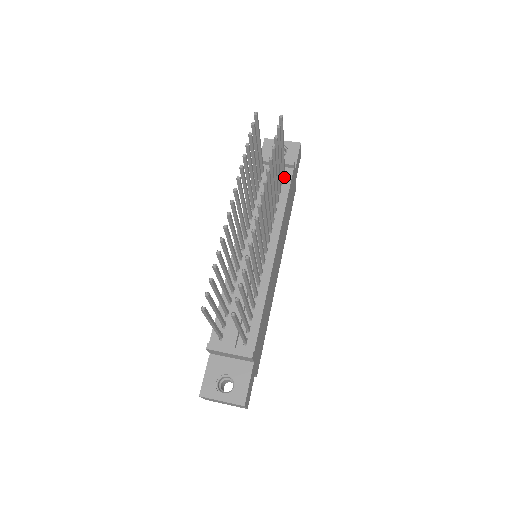
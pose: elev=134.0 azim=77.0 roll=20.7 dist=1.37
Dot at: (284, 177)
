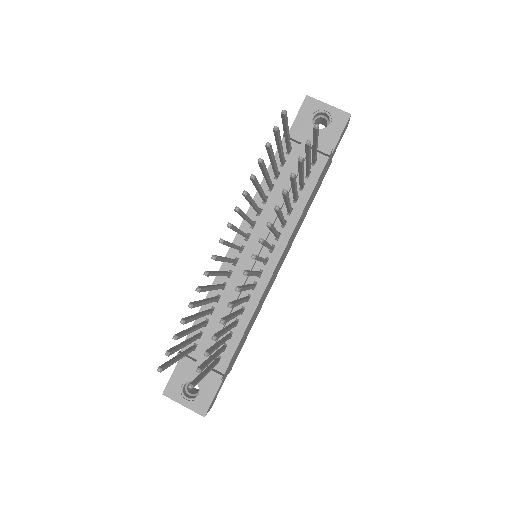
Dot at: (313, 167)
